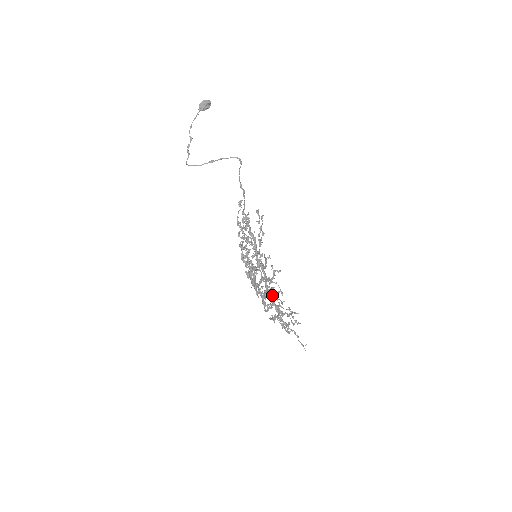
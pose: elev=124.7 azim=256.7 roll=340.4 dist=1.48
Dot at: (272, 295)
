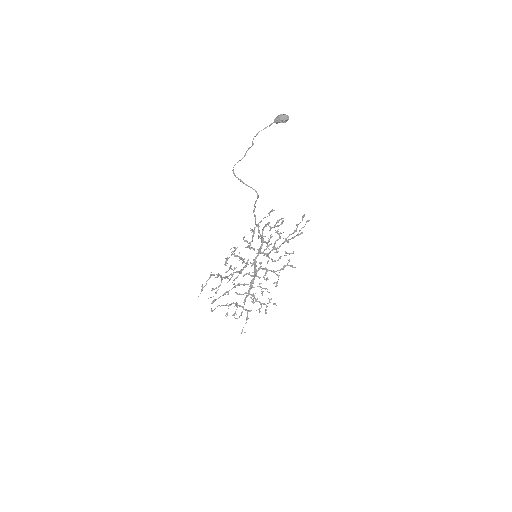
Dot at: (259, 284)
